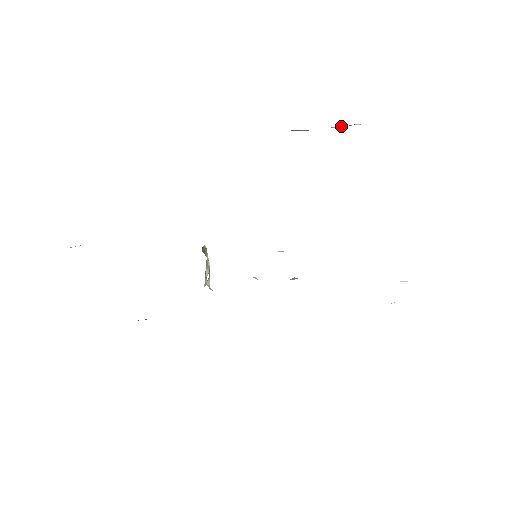
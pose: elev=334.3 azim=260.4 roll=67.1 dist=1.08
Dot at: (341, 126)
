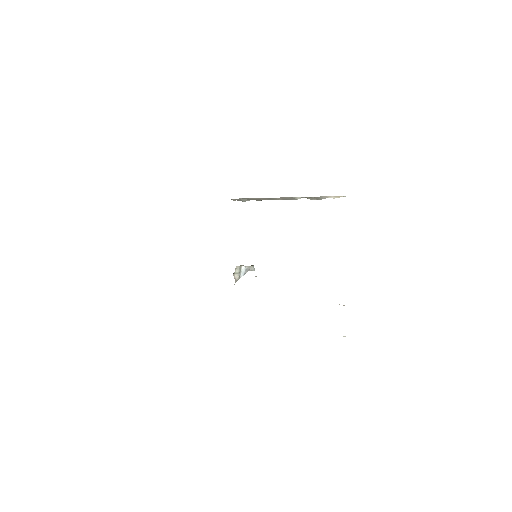
Dot at: (335, 197)
